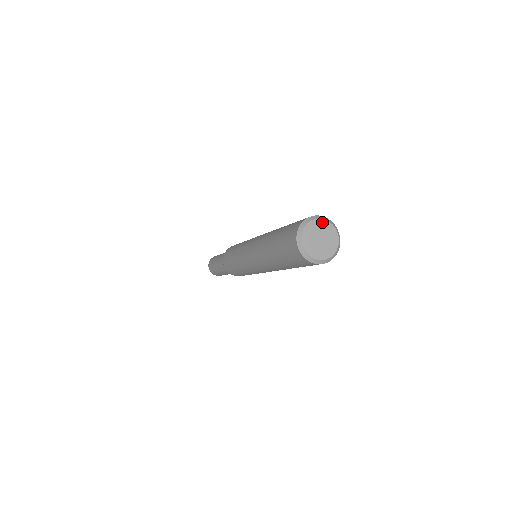
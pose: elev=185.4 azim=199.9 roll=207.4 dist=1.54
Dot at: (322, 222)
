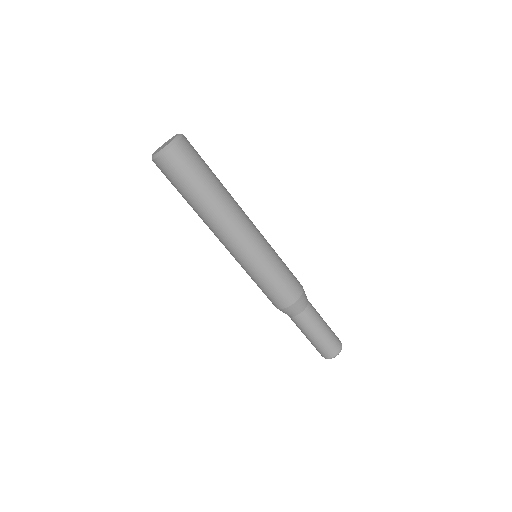
Dot at: (160, 147)
